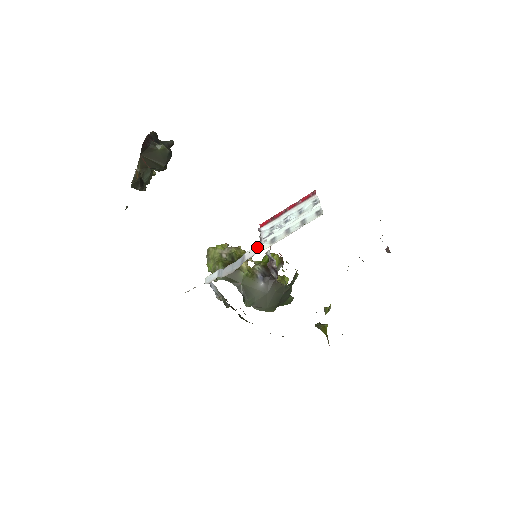
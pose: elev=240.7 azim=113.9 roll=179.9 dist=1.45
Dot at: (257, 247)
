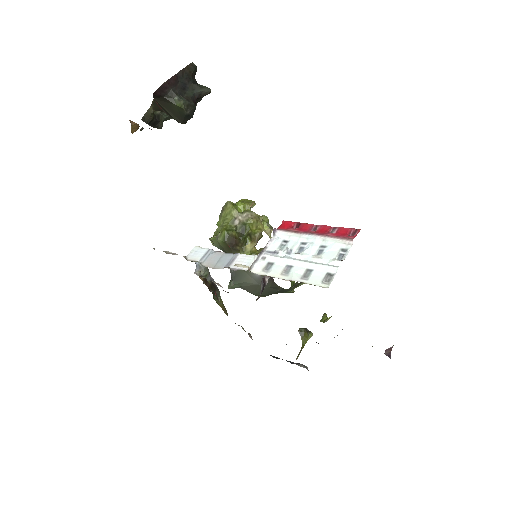
Dot at: occluded
